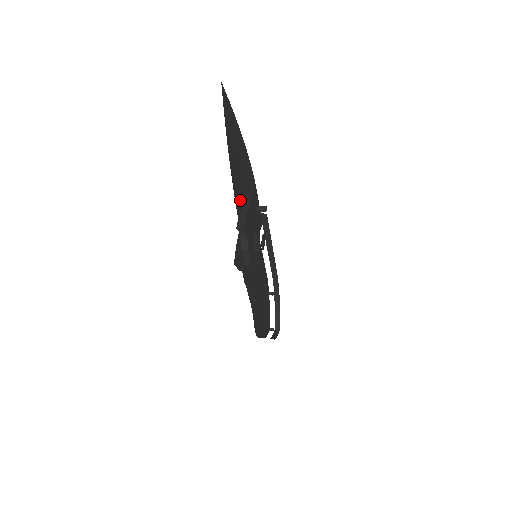
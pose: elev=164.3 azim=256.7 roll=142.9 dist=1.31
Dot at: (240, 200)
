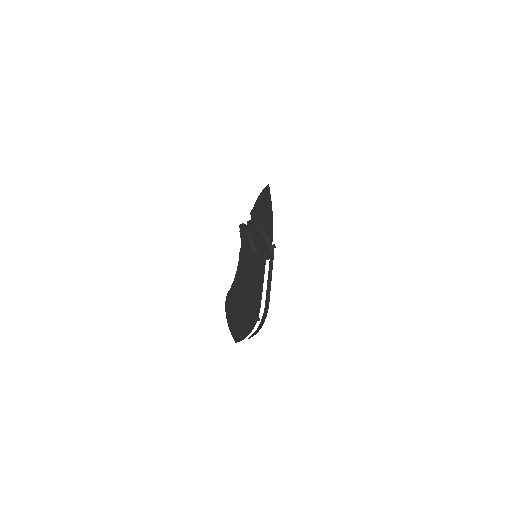
Dot at: (259, 212)
